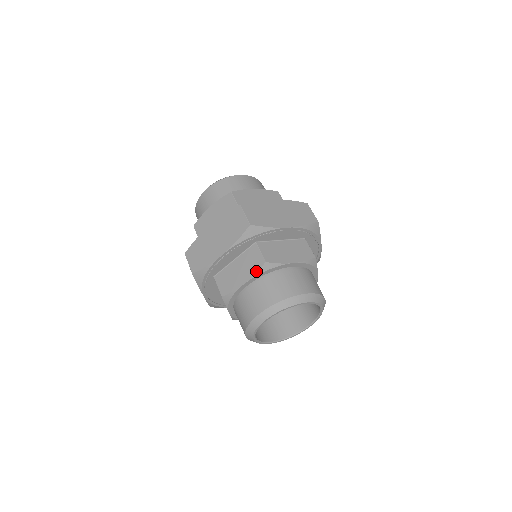
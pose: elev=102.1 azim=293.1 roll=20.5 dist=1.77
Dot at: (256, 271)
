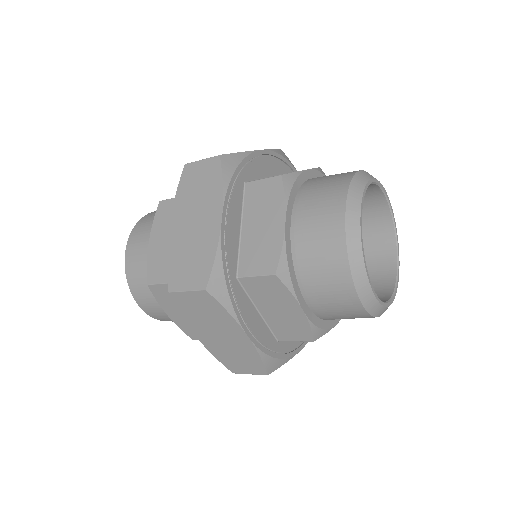
Dot at: (282, 195)
